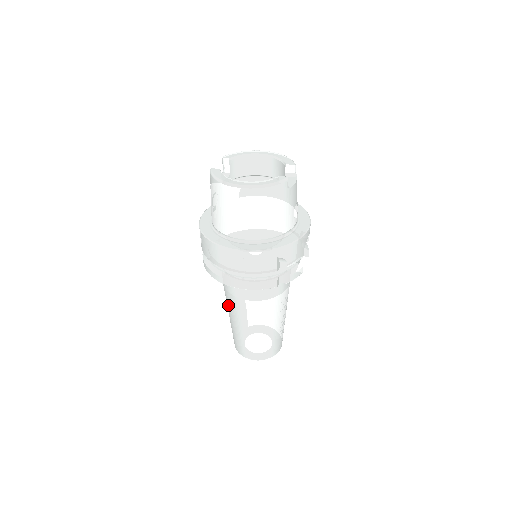
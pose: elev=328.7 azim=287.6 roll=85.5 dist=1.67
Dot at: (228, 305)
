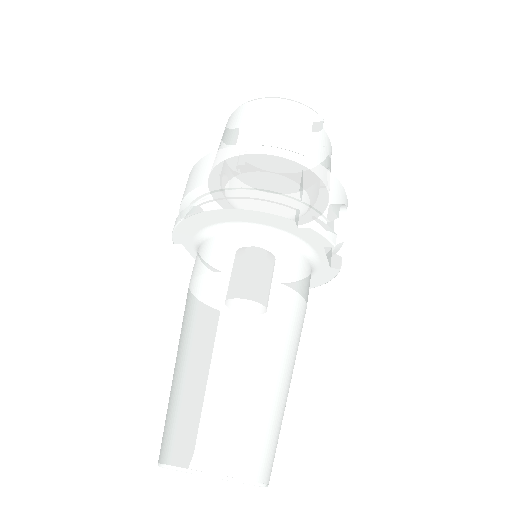
Dot at: (185, 319)
